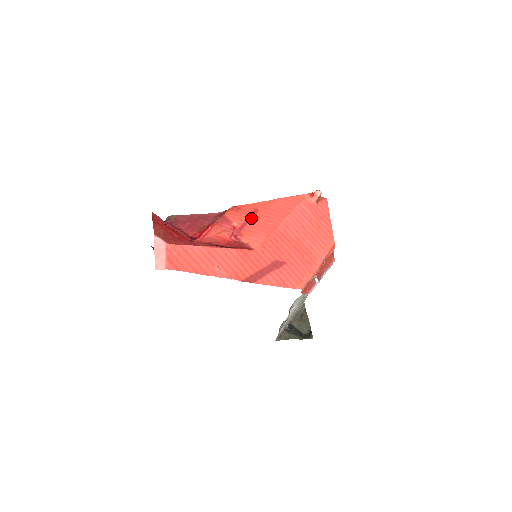
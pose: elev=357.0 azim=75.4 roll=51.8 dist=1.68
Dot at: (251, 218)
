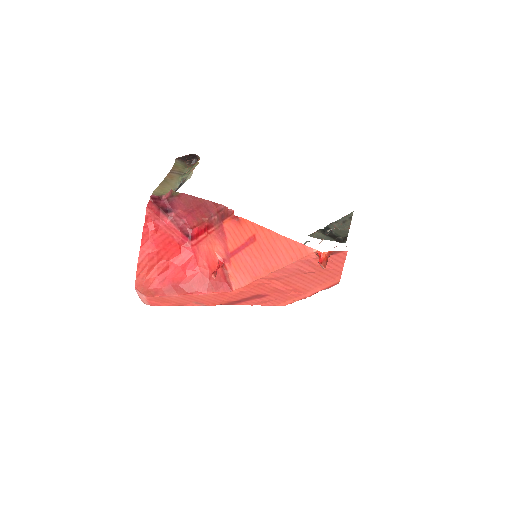
Dot at: (245, 247)
